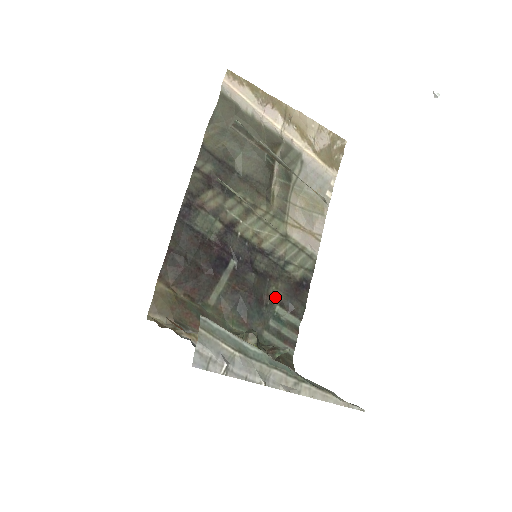
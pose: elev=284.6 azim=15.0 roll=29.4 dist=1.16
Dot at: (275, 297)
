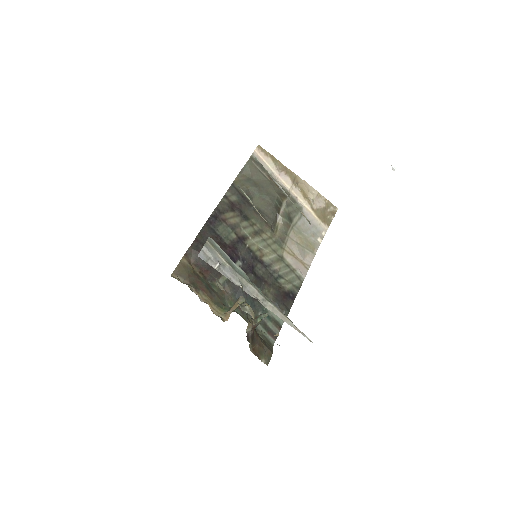
Dot at: occluded
